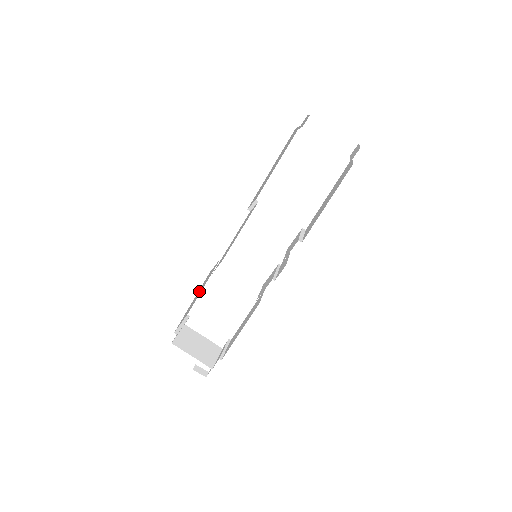
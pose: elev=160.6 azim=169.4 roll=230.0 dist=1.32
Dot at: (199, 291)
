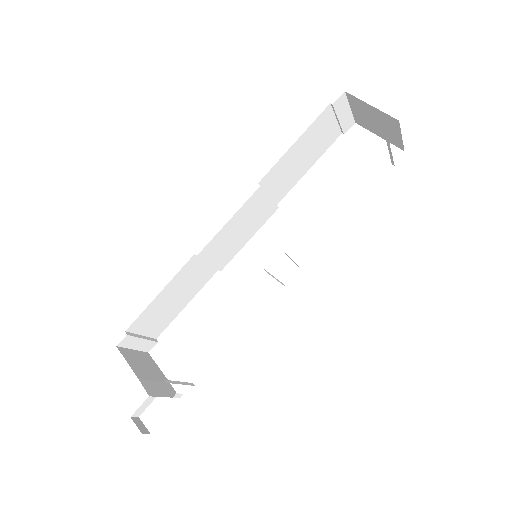
Dot at: (177, 290)
